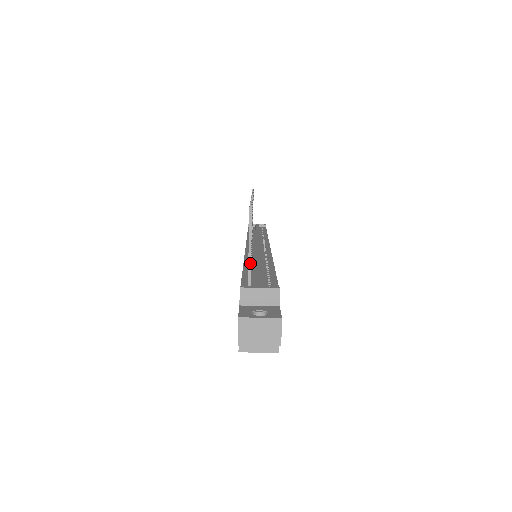
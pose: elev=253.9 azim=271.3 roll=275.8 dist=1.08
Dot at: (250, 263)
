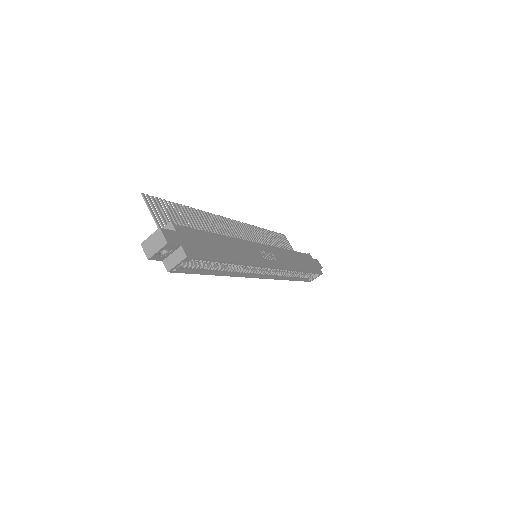
Dot at: (156, 222)
